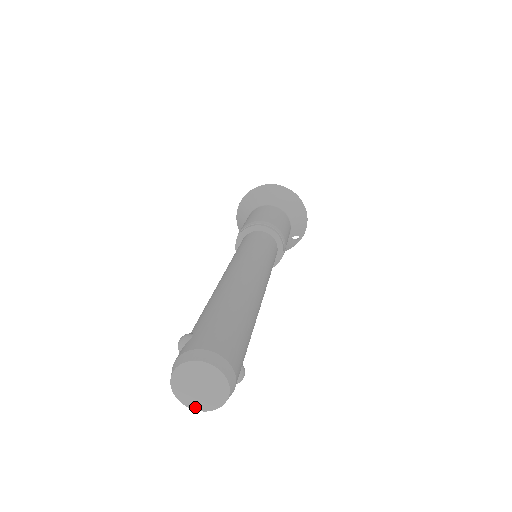
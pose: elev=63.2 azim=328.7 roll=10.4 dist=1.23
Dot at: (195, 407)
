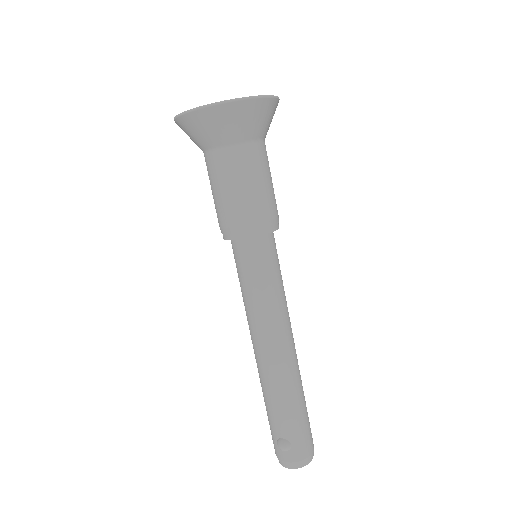
Dot at: occluded
